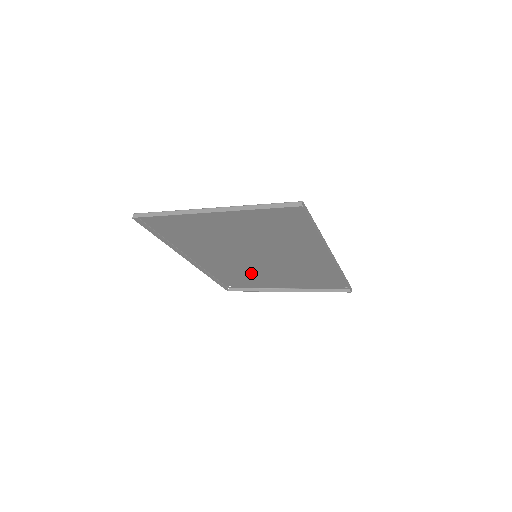
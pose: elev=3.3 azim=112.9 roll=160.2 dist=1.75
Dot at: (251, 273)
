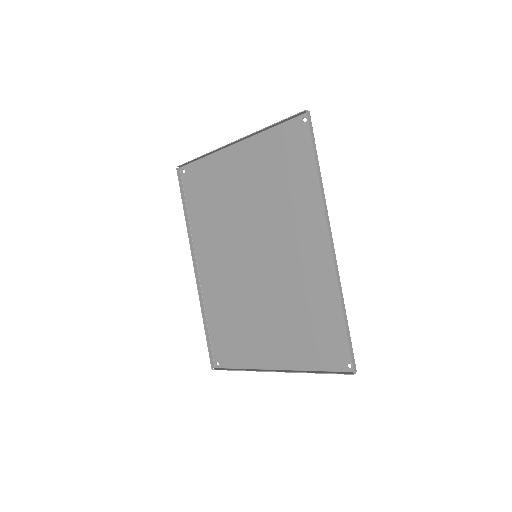
Dot at: (245, 313)
